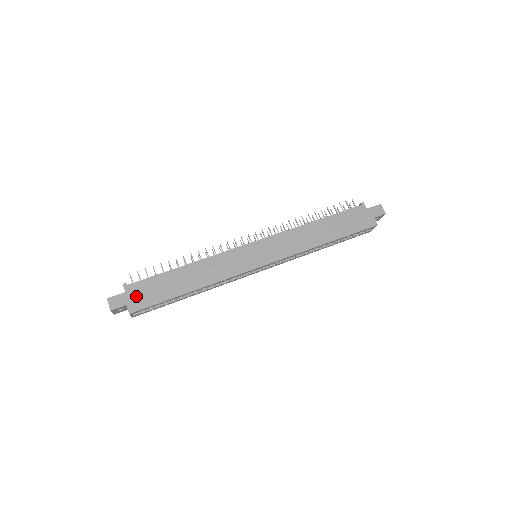
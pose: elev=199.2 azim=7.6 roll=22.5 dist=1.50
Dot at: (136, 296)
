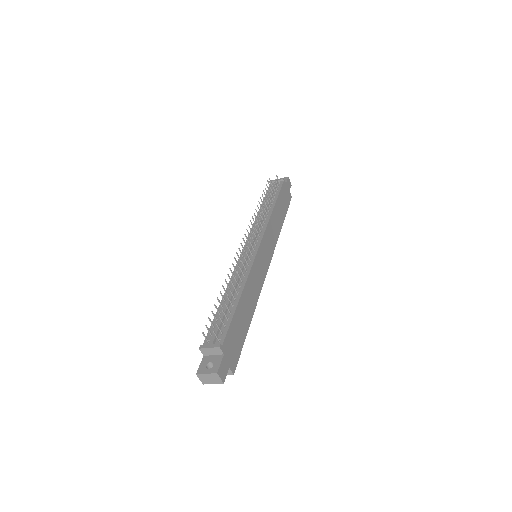
Dot at: (231, 352)
